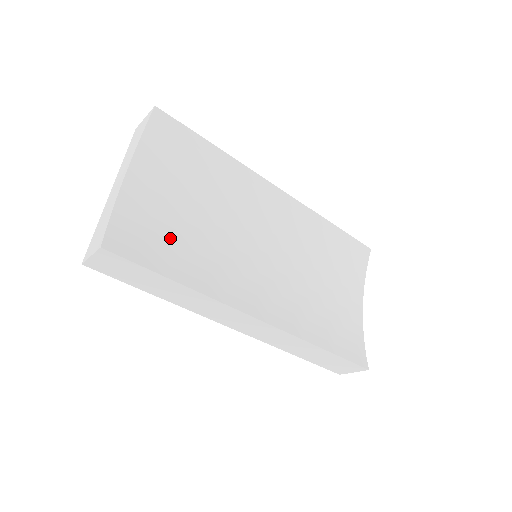
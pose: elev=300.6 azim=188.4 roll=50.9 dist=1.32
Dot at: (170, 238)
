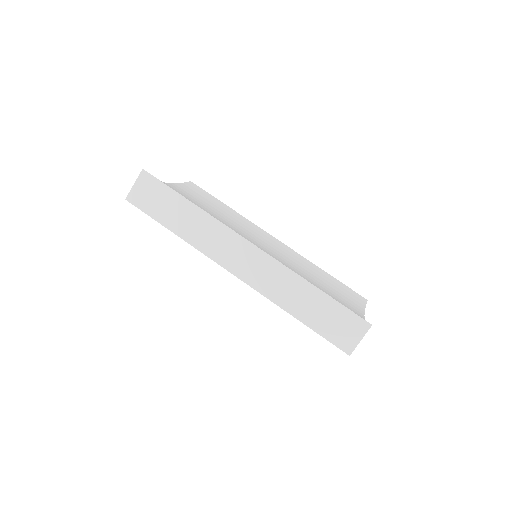
Dot at: occluded
